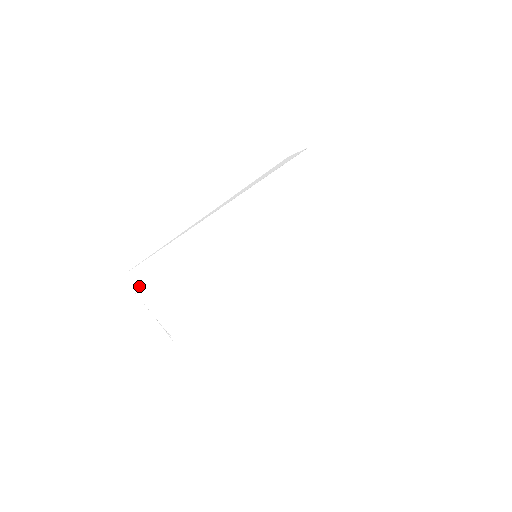
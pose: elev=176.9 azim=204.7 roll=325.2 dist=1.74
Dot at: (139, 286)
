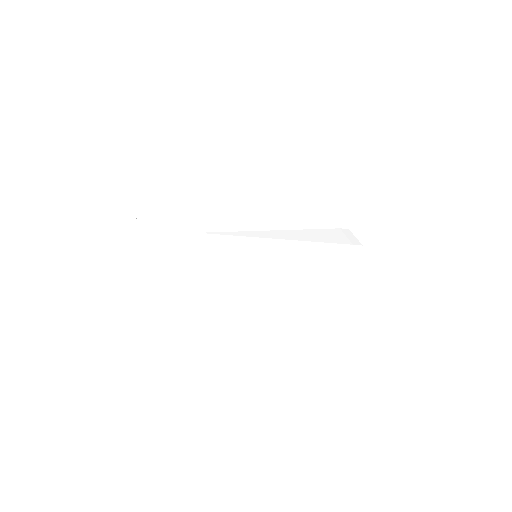
Dot at: occluded
